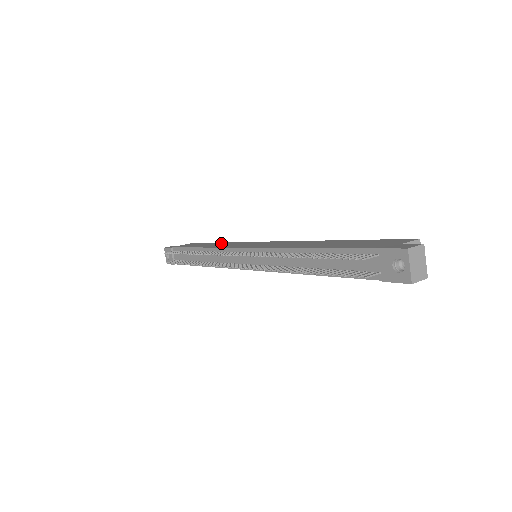
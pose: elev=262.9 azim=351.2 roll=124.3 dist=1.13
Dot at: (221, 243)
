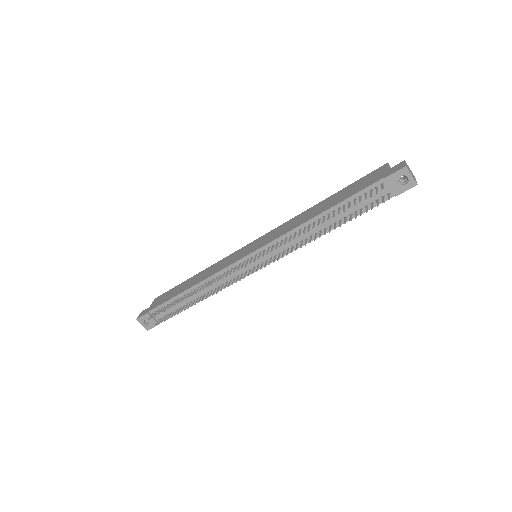
Dot at: (200, 274)
